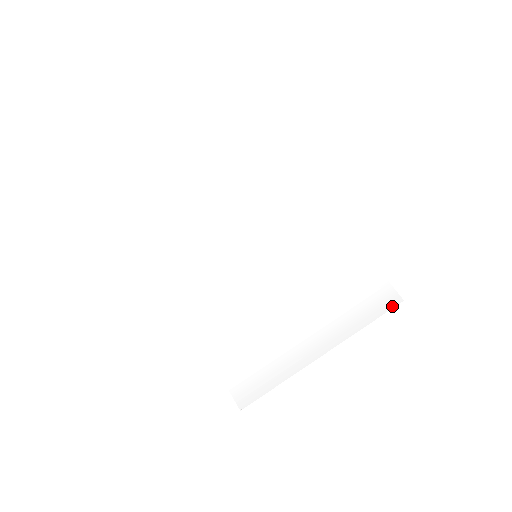
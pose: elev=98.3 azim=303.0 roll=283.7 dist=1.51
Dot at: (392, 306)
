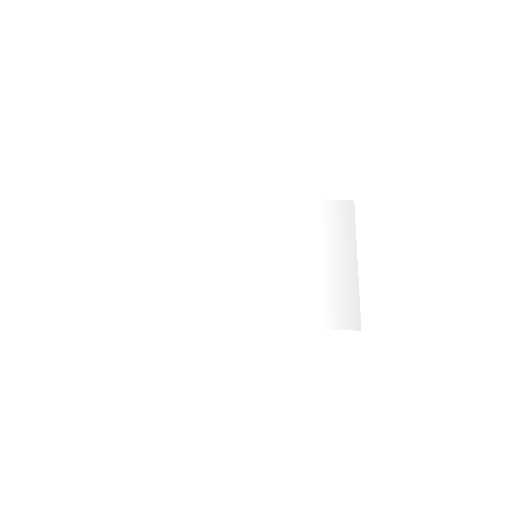
Dot at: (353, 207)
